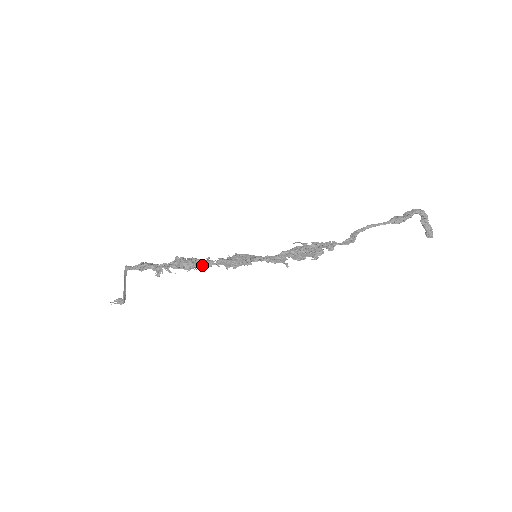
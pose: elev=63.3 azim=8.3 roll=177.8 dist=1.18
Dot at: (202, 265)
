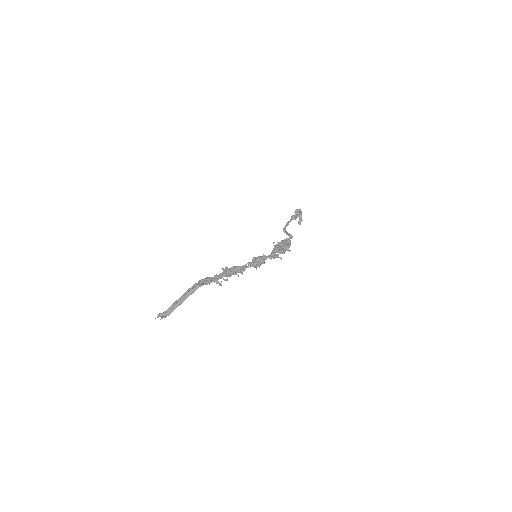
Dot at: (242, 270)
